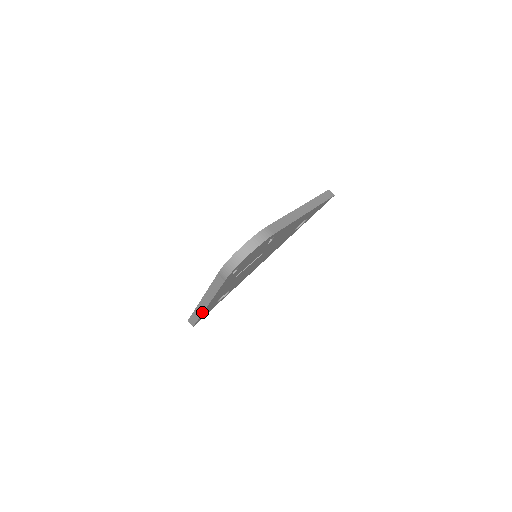
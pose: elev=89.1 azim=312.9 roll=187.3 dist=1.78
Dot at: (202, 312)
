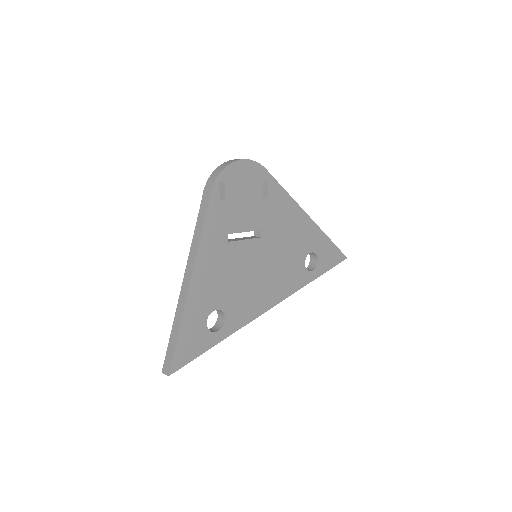
Dot at: (182, 312)
